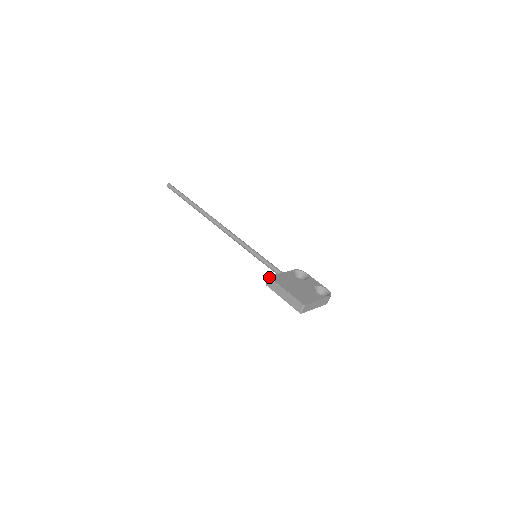
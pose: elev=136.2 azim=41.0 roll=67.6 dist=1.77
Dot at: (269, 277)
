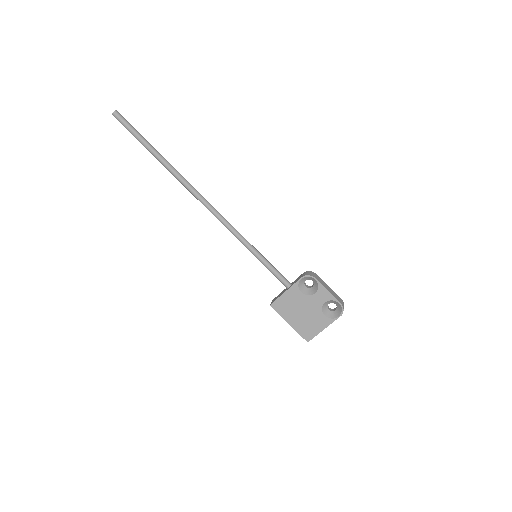
Dot at: occluded
